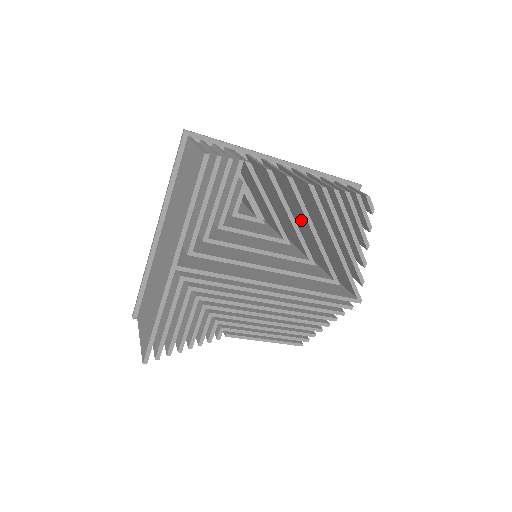
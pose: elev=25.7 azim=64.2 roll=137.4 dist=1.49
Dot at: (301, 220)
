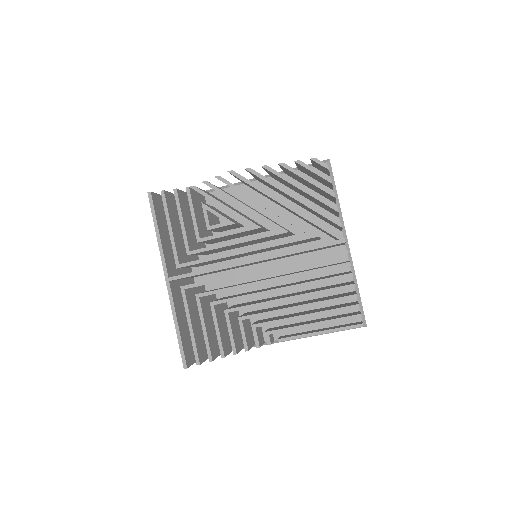
Dot at: occluded
